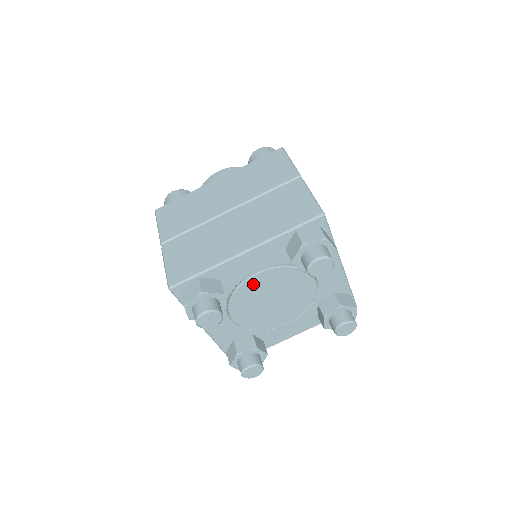
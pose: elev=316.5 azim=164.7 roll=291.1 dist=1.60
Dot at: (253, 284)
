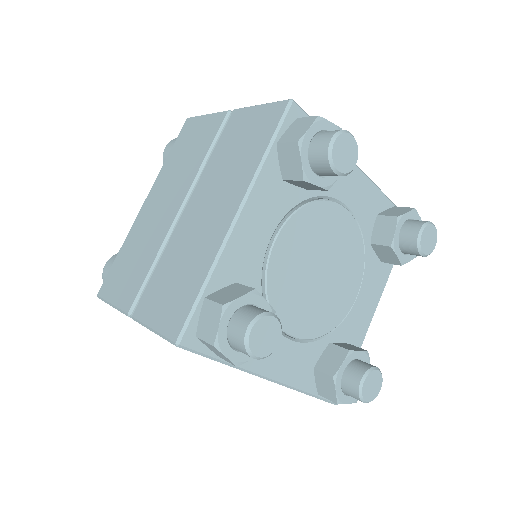
Dot at: (333, 217)
